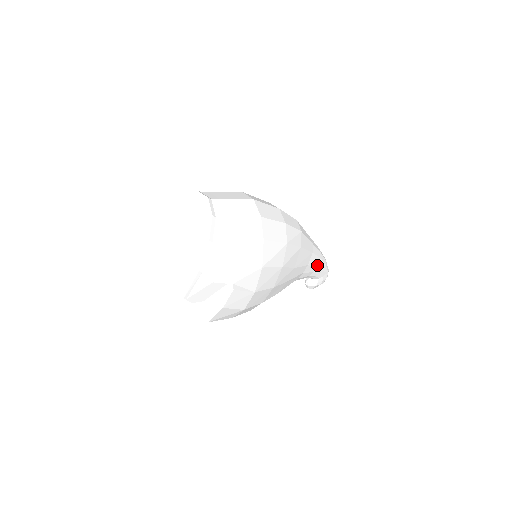
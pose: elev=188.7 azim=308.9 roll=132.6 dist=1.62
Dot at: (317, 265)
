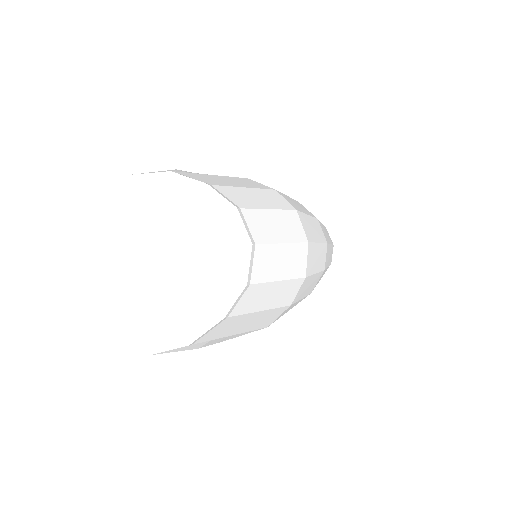
Dot at: occluded
